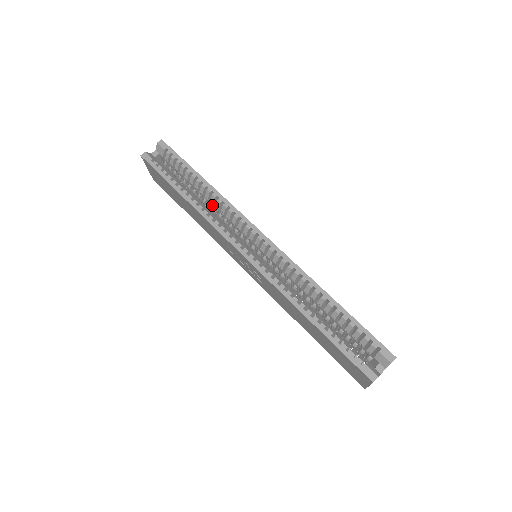
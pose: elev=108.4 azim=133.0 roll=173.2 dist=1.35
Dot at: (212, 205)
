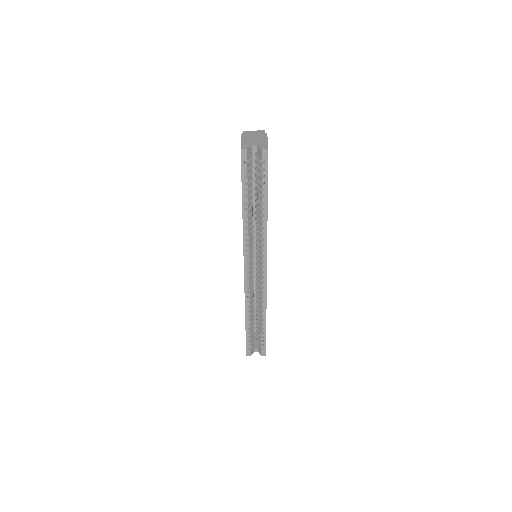
Dot at: (258, 220)
